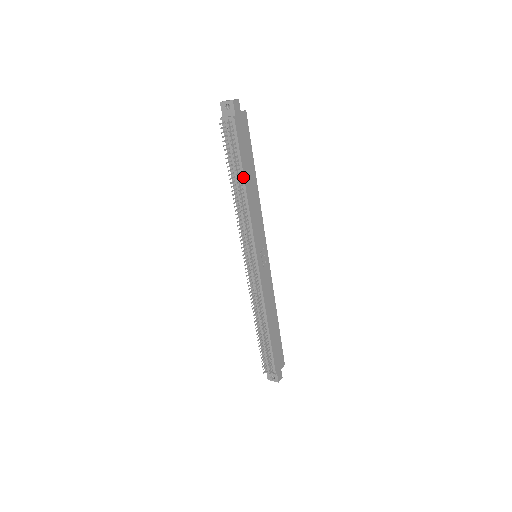
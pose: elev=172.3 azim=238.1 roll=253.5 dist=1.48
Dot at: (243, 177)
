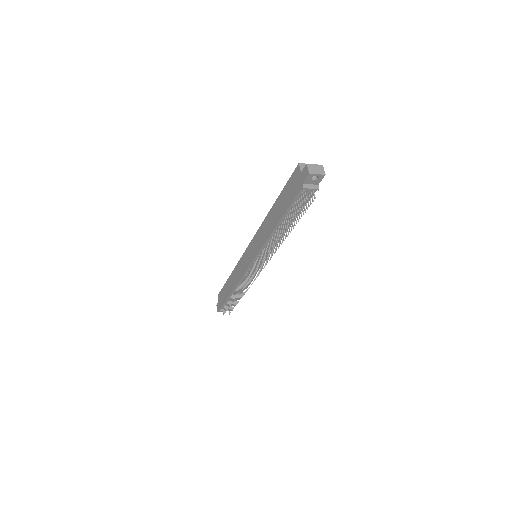
Dot at: occluded
